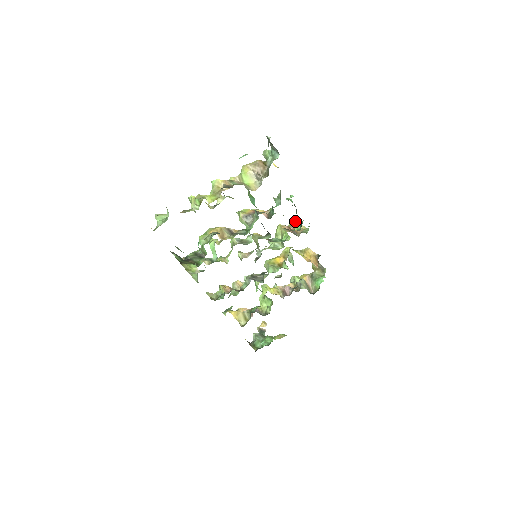
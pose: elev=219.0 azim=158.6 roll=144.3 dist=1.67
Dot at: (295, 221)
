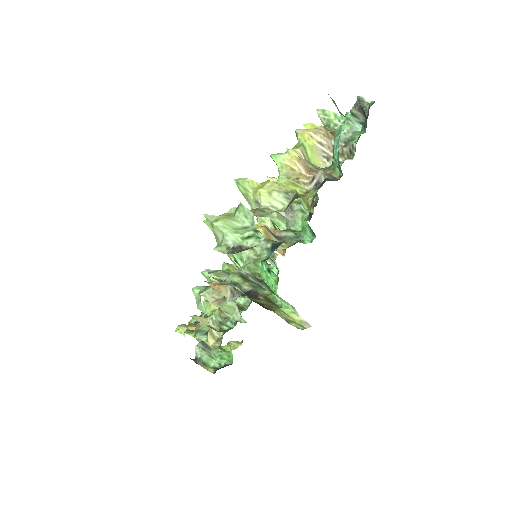
Dot at: occluded
